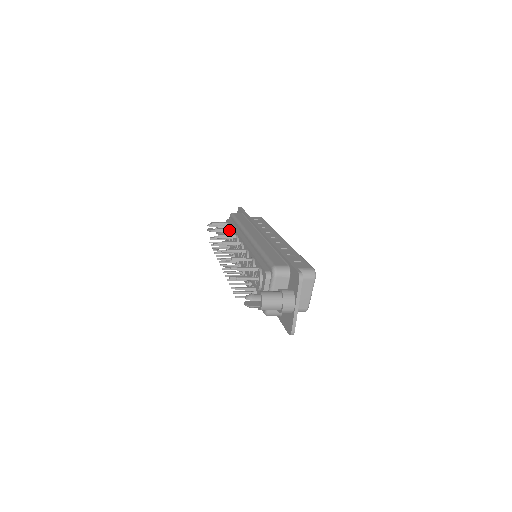
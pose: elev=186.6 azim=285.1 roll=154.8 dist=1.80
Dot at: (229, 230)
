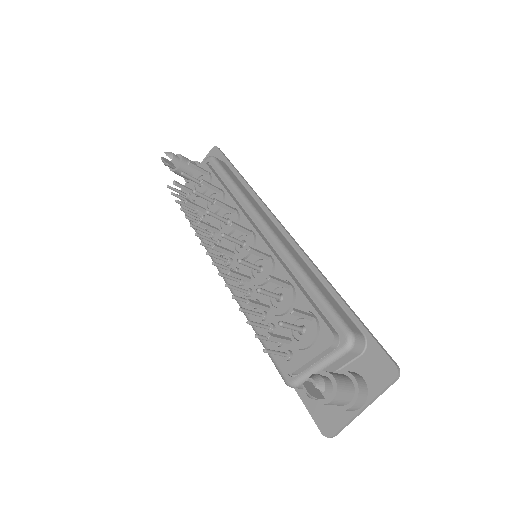
Dot at: (218, 190)
